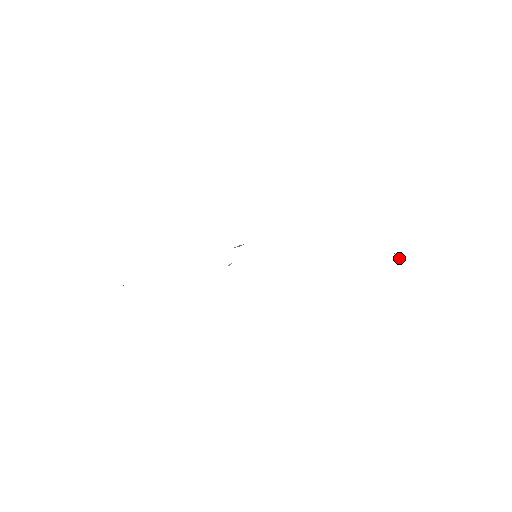
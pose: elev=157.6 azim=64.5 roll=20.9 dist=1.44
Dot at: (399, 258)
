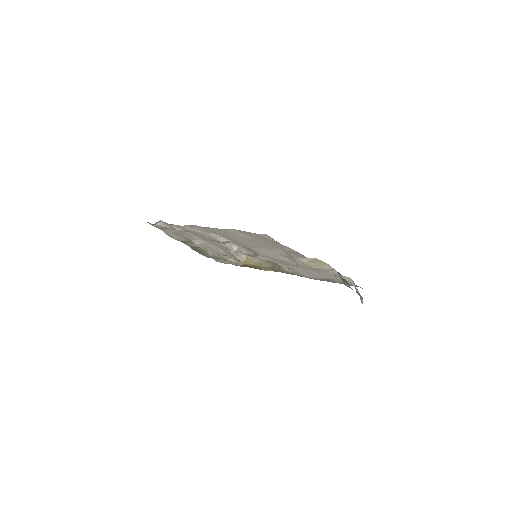
Dot at: occluded
